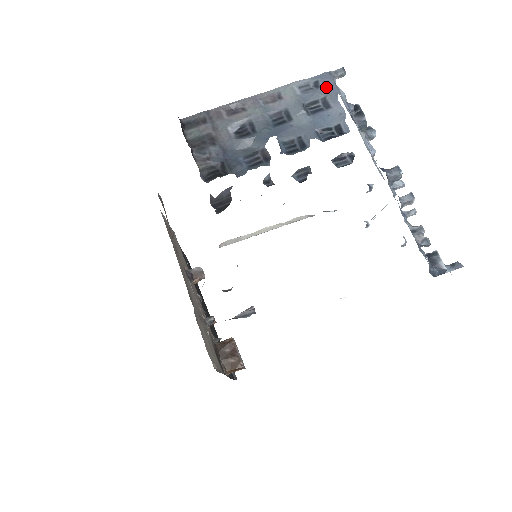
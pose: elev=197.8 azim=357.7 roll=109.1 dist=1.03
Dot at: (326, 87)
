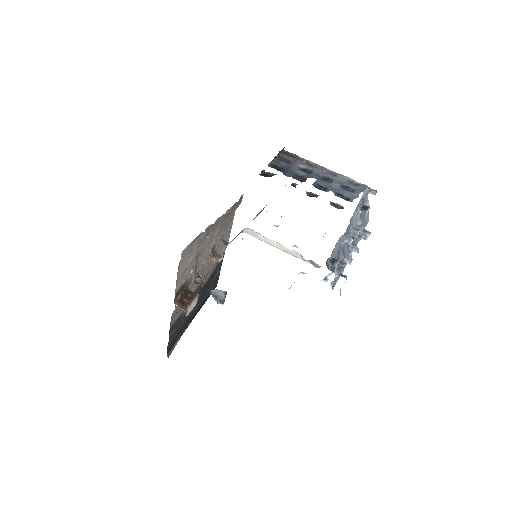
Dot at: (360, 188)
